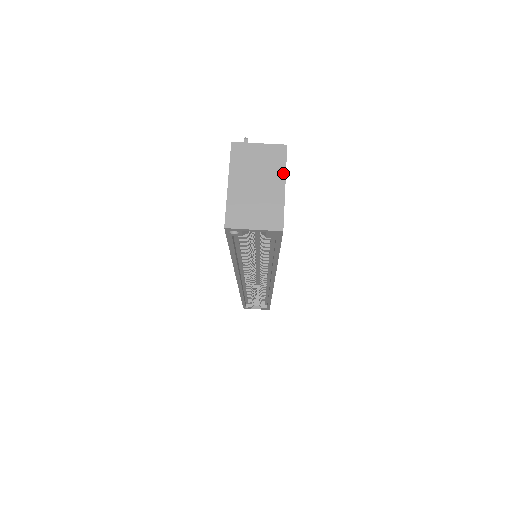
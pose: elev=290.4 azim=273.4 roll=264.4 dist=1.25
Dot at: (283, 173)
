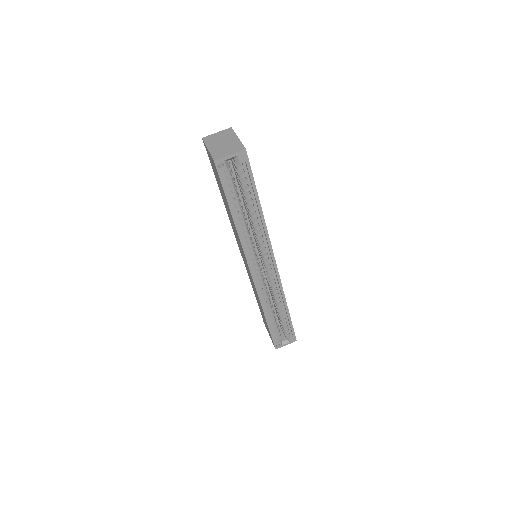
Dot at: (234, 135)
